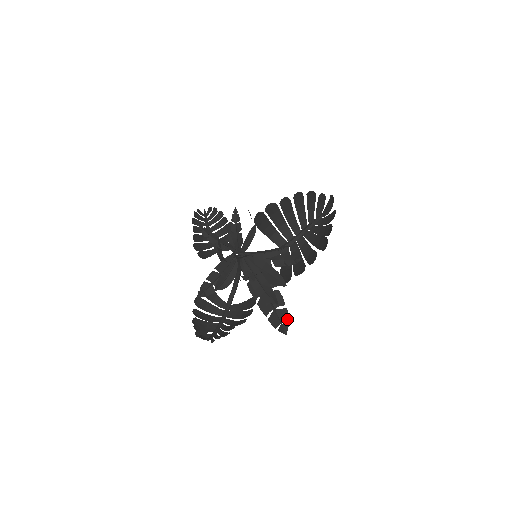
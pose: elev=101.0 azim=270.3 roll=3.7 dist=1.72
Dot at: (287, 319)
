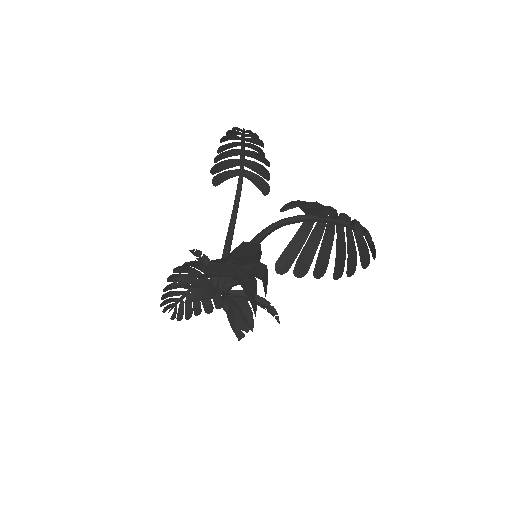
Dot at: (247, 330)
